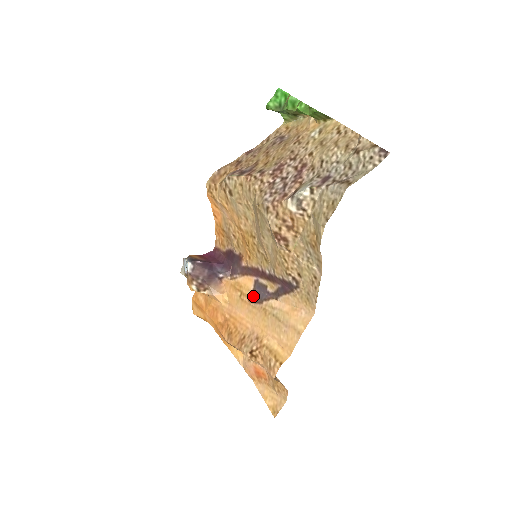
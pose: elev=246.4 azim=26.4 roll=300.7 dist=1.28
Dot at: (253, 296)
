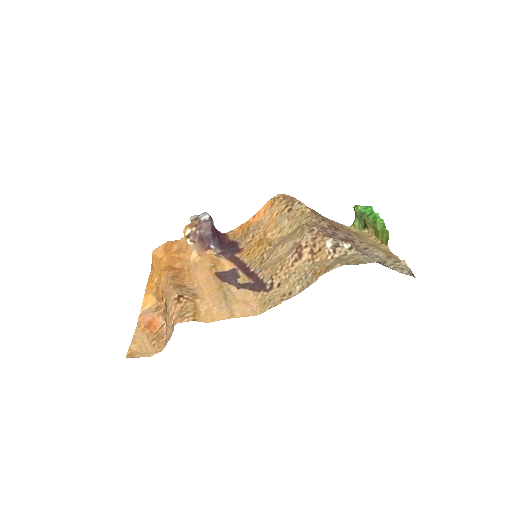
Dot at: (222, 274)
